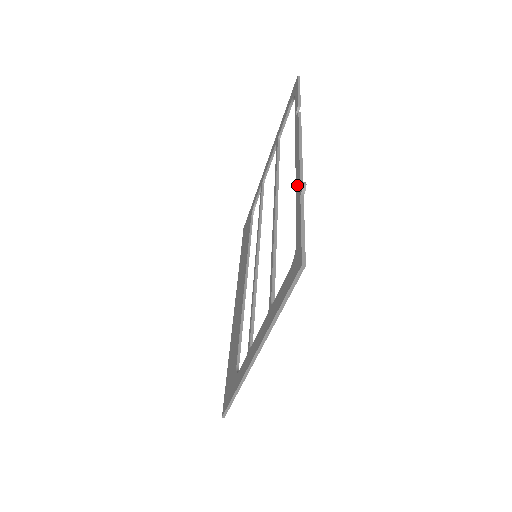
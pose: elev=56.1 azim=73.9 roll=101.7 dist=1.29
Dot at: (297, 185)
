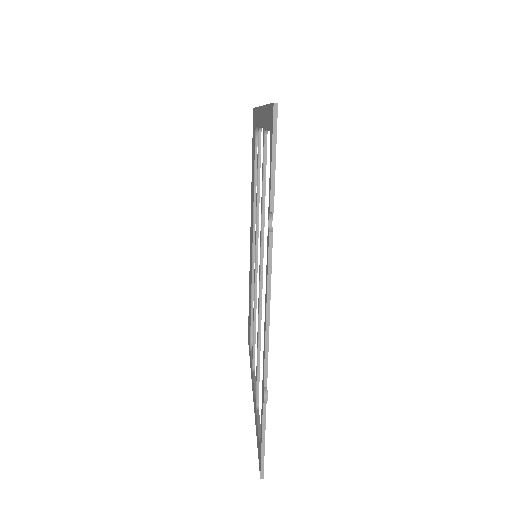
Dot at: (263, 375)
